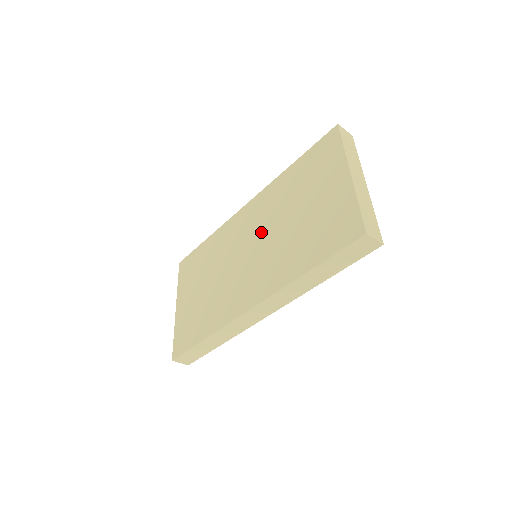
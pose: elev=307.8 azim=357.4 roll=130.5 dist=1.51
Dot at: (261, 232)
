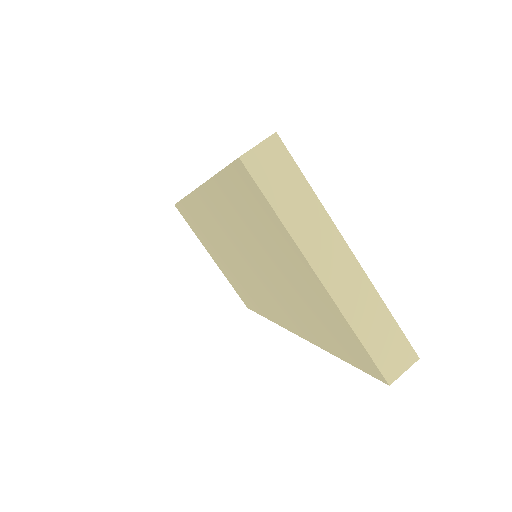
Dot at: (243, 253)
